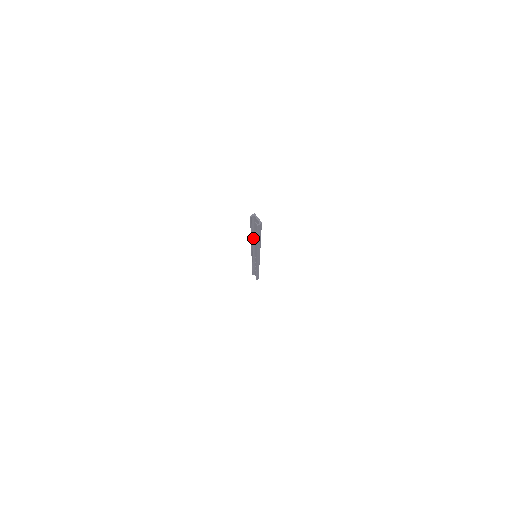
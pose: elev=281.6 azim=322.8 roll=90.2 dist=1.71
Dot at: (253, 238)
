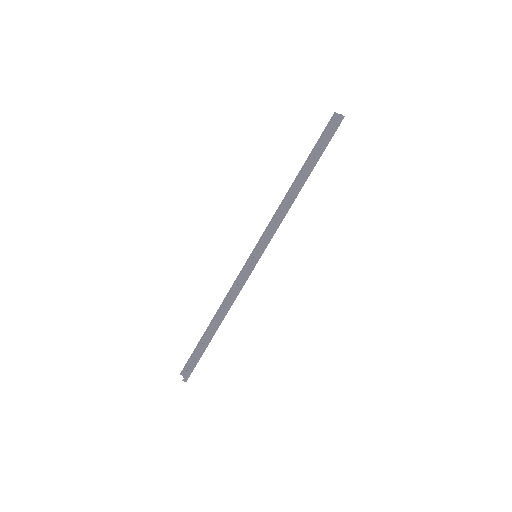
Dot at: (292, 188)
